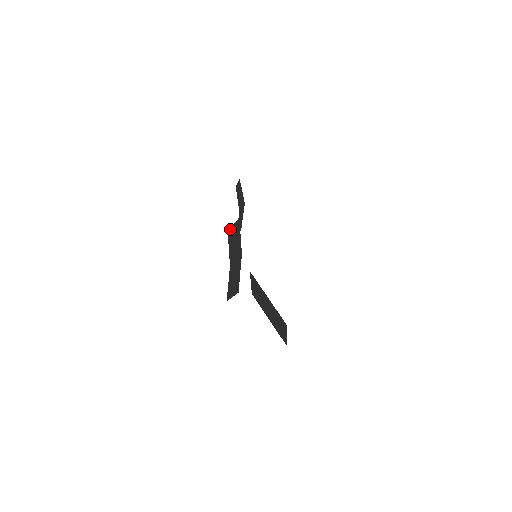
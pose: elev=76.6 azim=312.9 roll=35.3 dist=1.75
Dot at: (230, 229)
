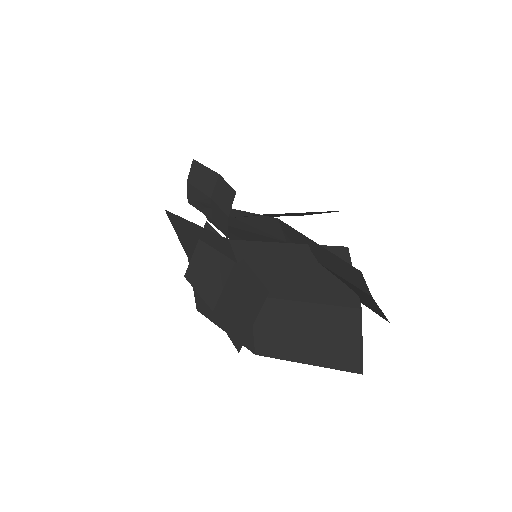
Dot at: (189, 263)
